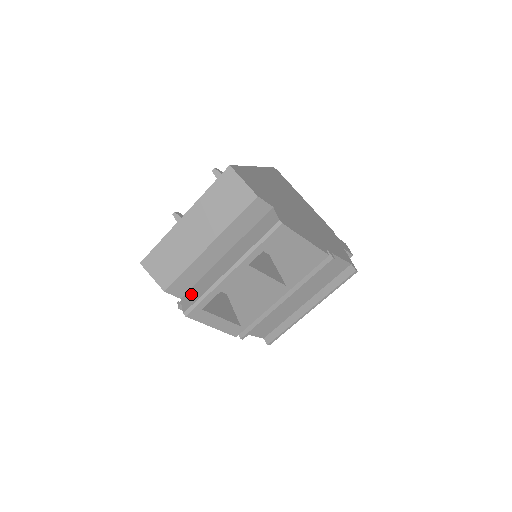
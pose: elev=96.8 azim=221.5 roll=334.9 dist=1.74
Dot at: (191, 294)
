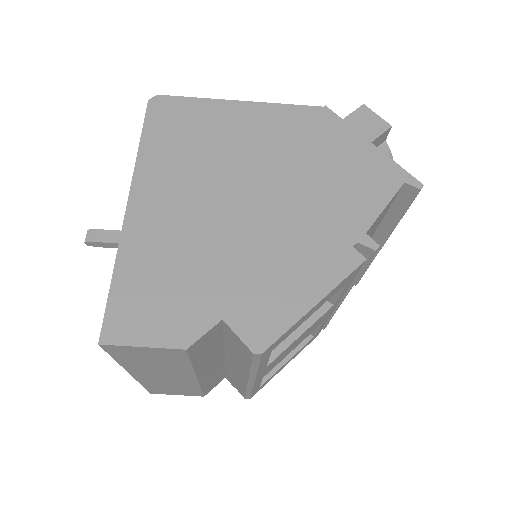
Dot at: (232, 381)
